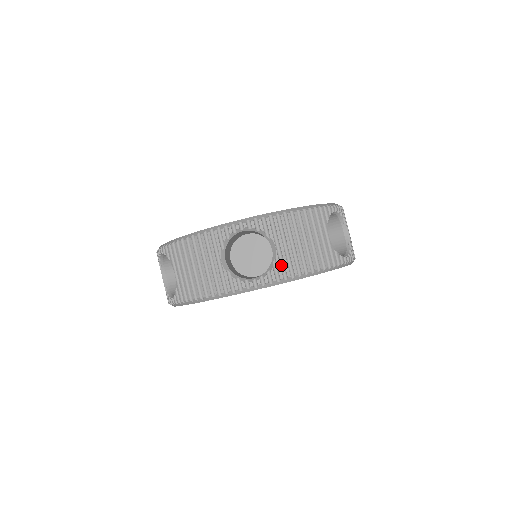
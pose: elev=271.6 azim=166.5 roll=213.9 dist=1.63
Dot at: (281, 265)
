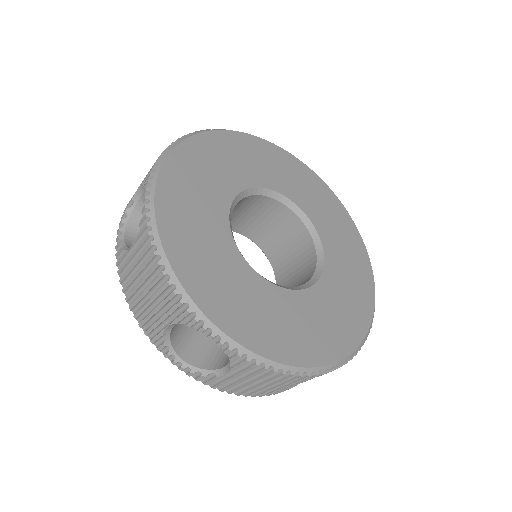
Dot at: (217, 379)
